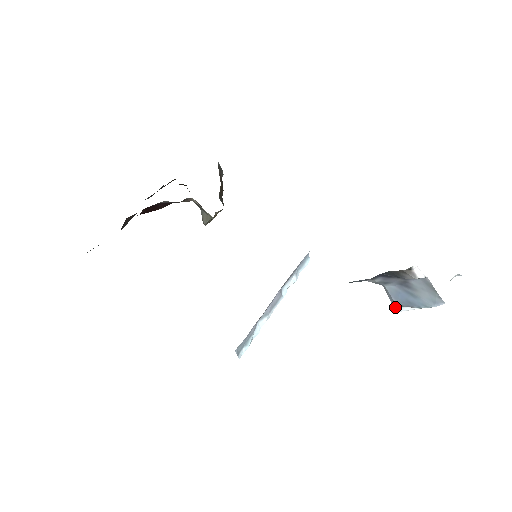
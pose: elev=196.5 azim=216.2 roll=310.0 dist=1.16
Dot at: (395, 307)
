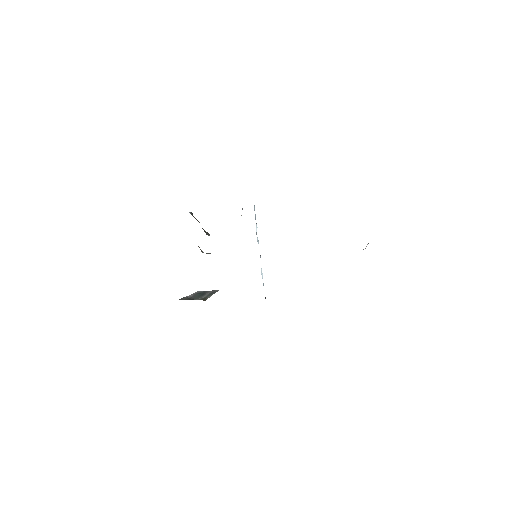
Dot at: occluded
